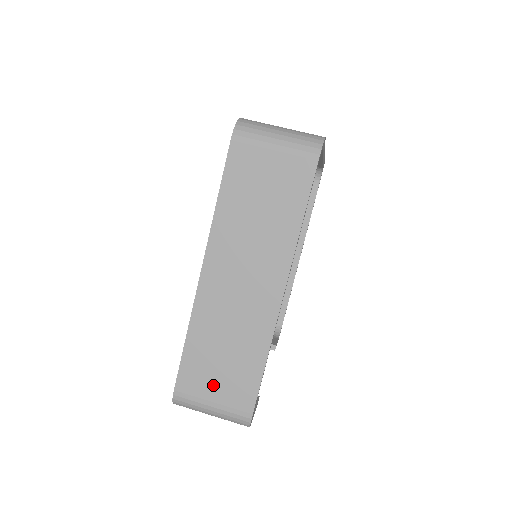
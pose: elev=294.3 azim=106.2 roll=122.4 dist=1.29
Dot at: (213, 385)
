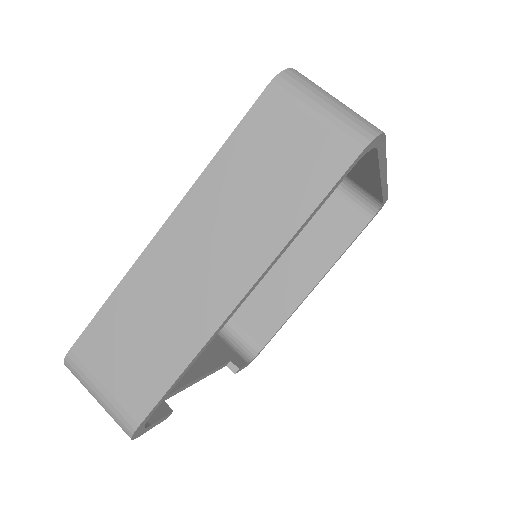
Dot at: (113, 366)
